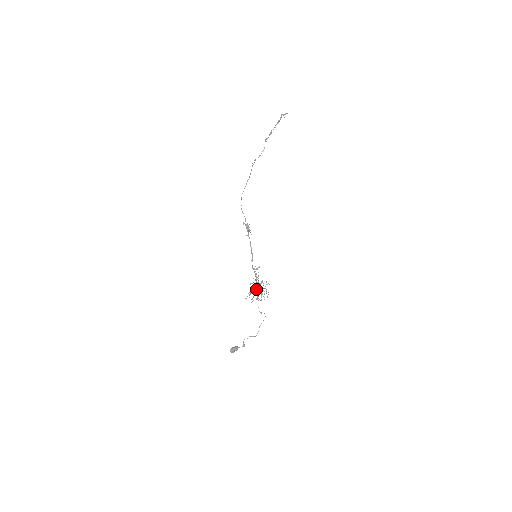
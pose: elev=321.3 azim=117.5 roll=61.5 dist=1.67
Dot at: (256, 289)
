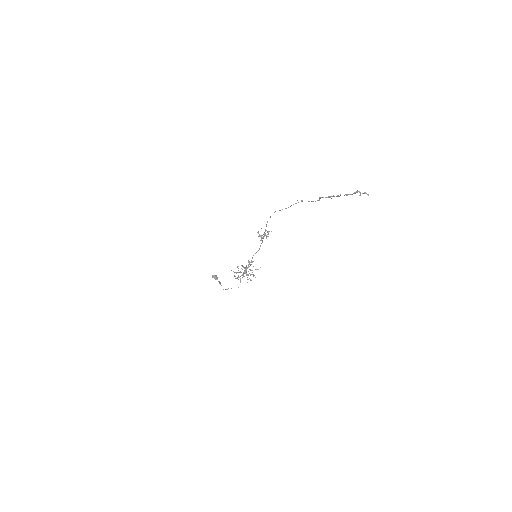
Dot at: (234, 275)
